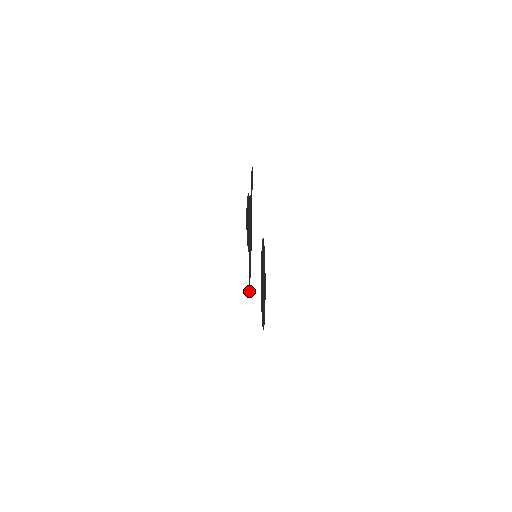
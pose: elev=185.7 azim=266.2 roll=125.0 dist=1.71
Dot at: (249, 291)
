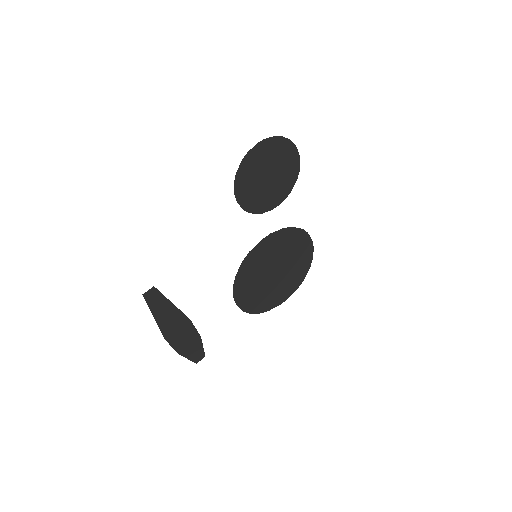
Dot at: (202, 356)
